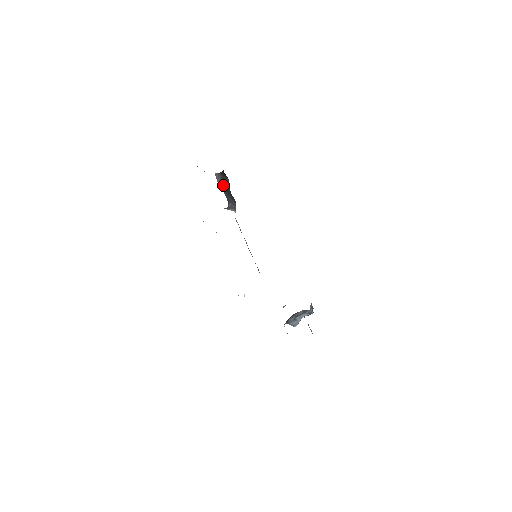
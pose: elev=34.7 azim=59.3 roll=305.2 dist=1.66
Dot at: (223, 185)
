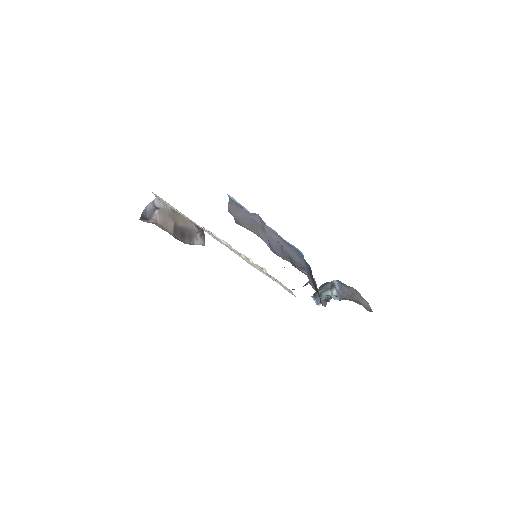
Dot at: occluded
